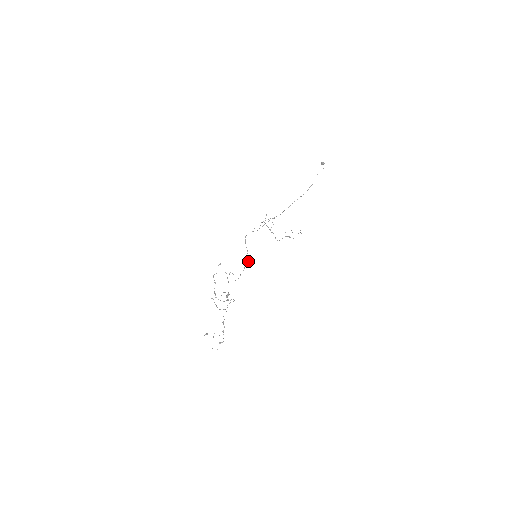
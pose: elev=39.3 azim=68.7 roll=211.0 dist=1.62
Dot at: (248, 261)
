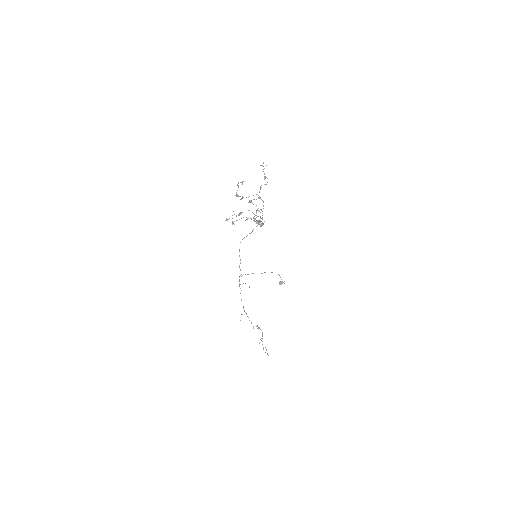
Dot at: (261, 221)
